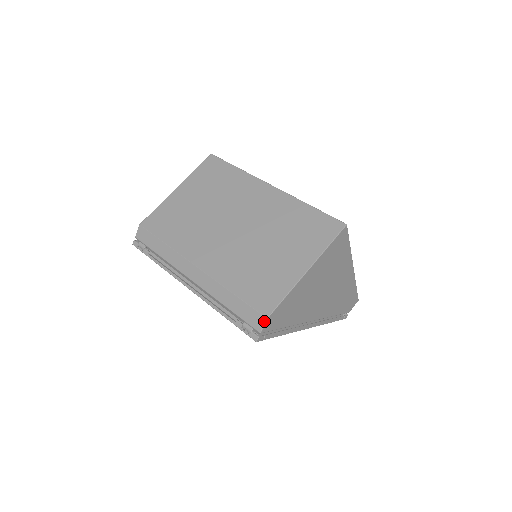
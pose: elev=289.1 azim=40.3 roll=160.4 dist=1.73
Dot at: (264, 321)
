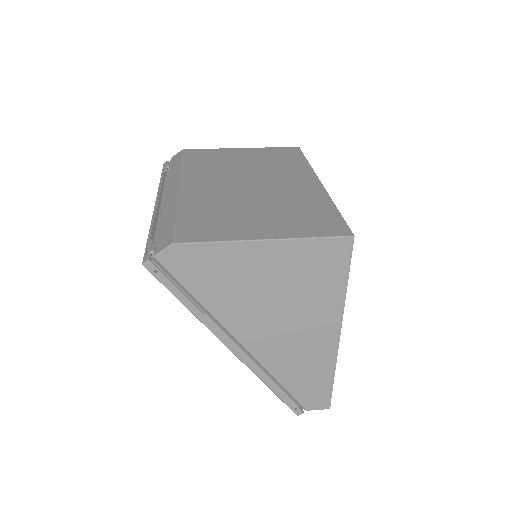
Dot at: (168, 245)
